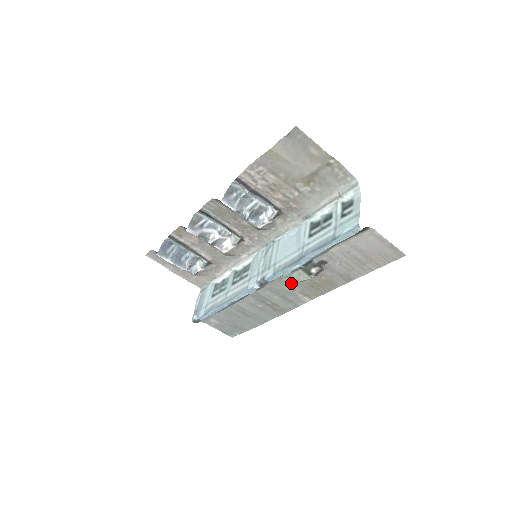
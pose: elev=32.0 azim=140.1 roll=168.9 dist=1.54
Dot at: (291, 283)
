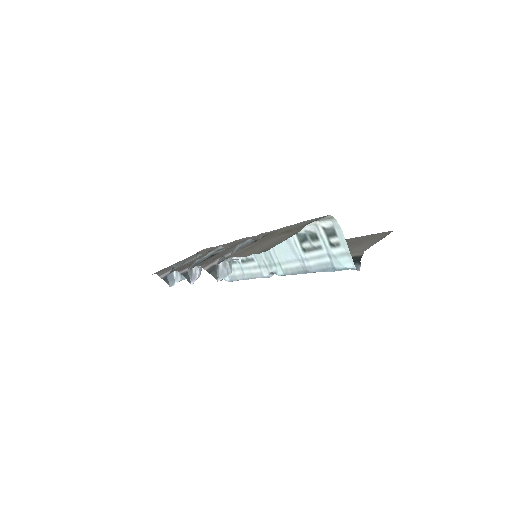
Dot at: occluded
